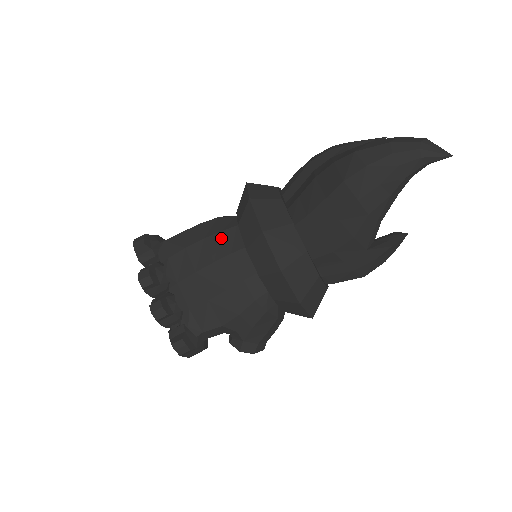
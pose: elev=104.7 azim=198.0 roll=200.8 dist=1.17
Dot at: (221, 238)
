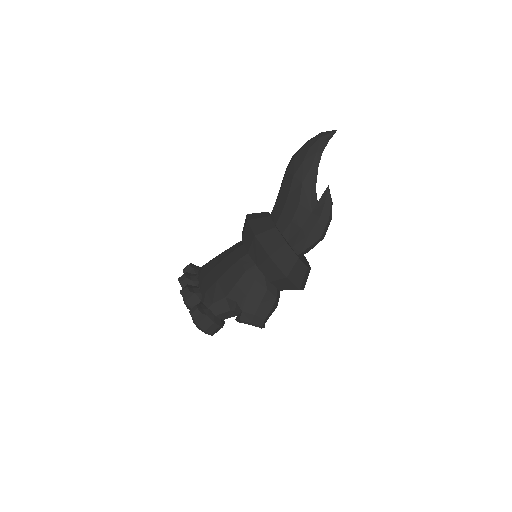
Dot at: (233, 247)
